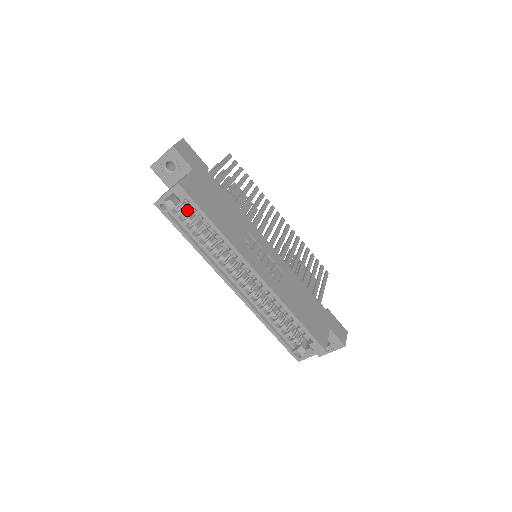
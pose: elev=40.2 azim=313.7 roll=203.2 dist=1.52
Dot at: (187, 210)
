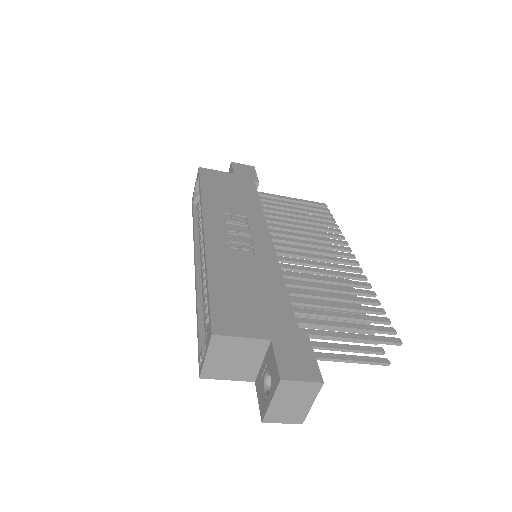
Dot at: occluded
